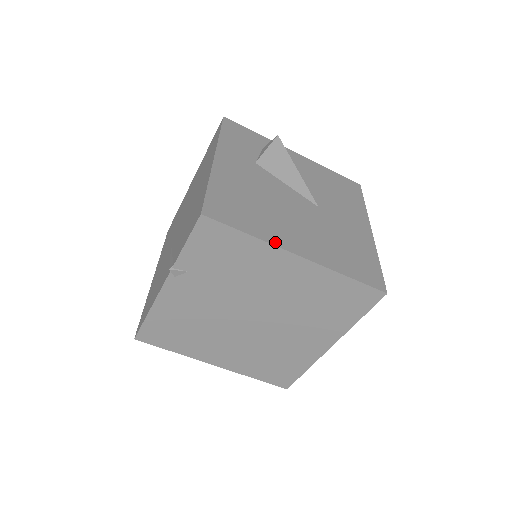
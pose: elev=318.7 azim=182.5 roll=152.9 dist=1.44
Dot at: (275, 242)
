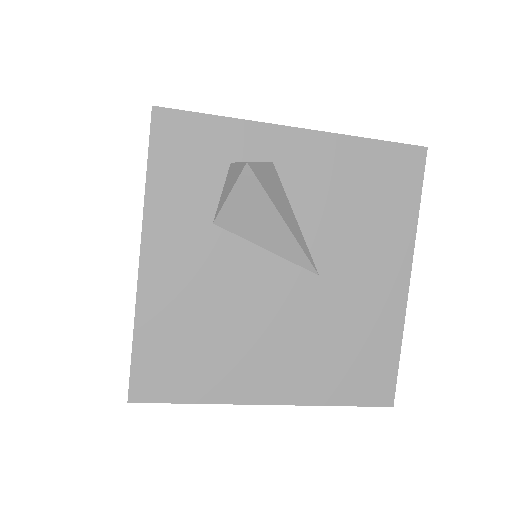
Dot at: (233, 398)
